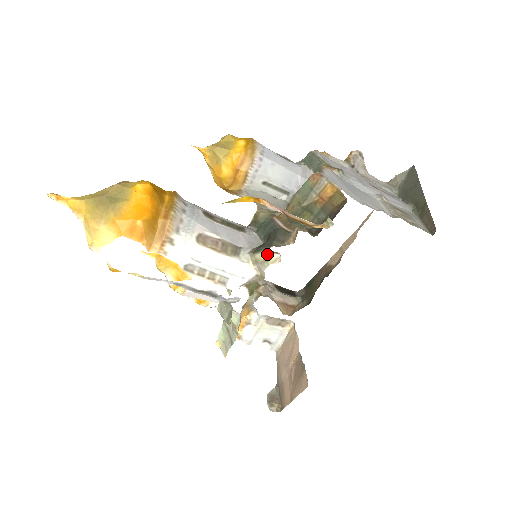
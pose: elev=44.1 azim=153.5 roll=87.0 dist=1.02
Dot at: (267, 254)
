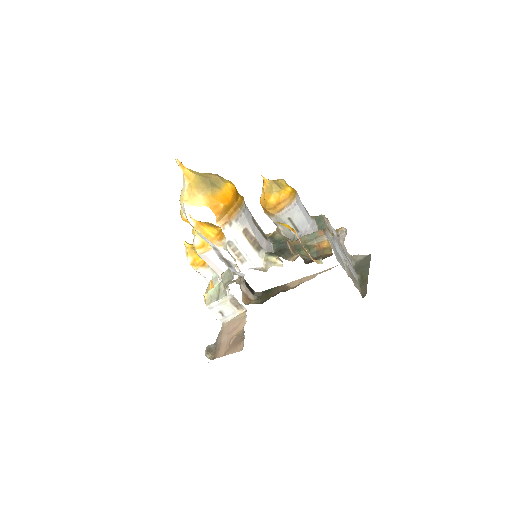
Dot at: (277, 259)
